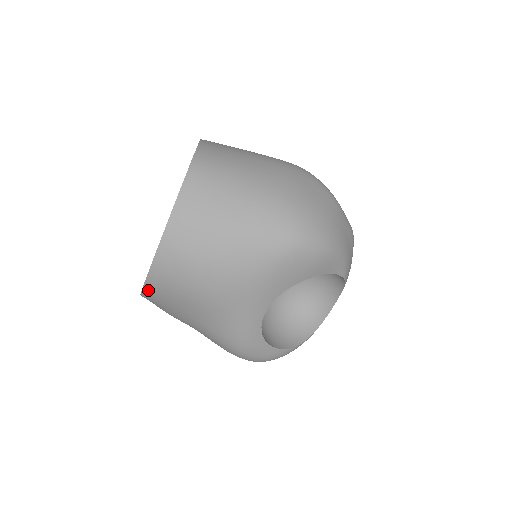
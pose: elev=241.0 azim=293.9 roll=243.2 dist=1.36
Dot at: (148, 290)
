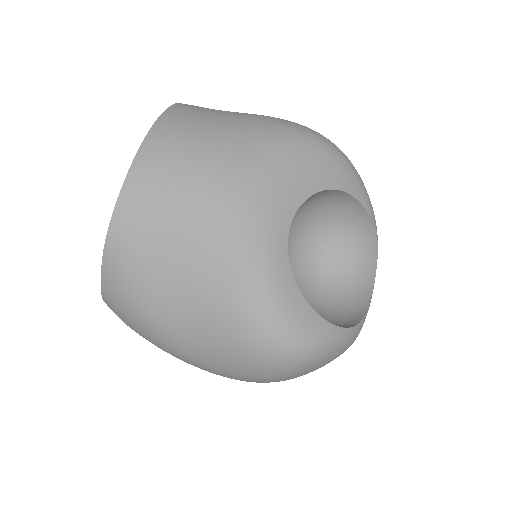
Dot at: (121, 213)
